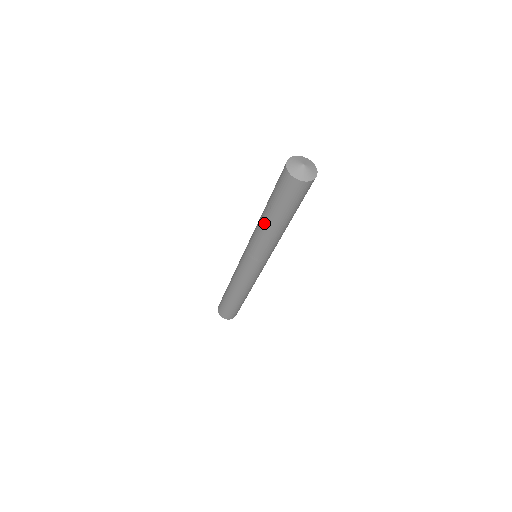
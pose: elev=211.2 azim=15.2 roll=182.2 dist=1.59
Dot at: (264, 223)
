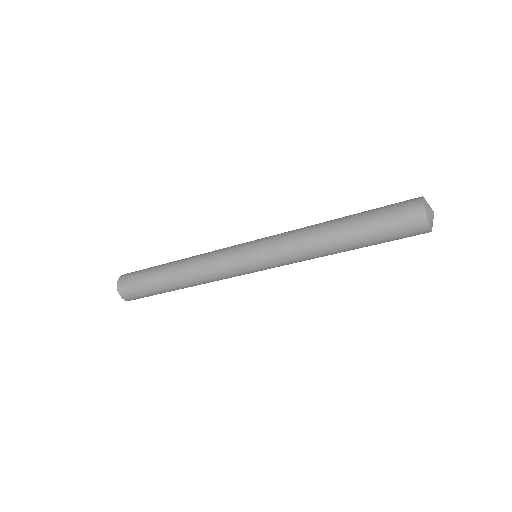
Dot at: (330, 237)
